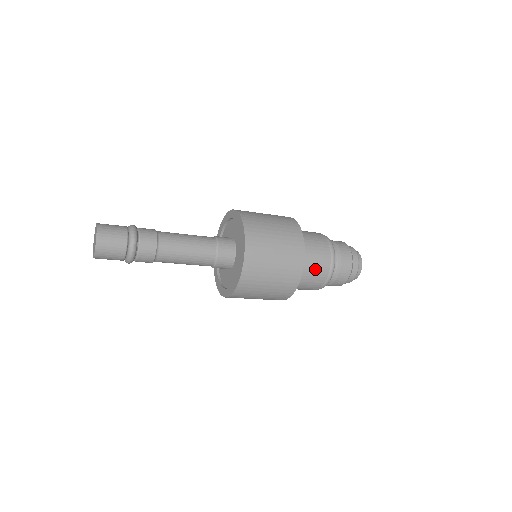
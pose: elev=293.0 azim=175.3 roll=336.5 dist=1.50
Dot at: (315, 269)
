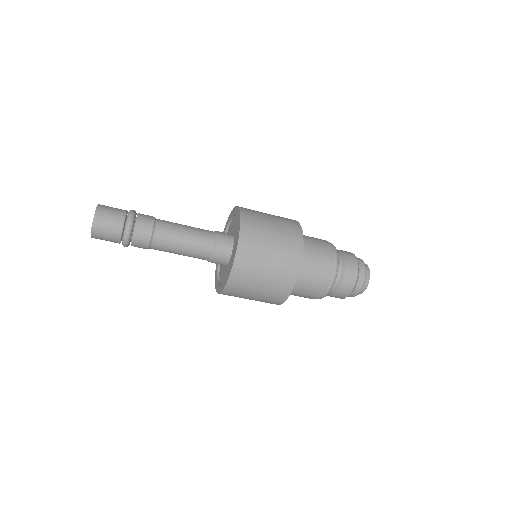
Dot at: (306, 292)
